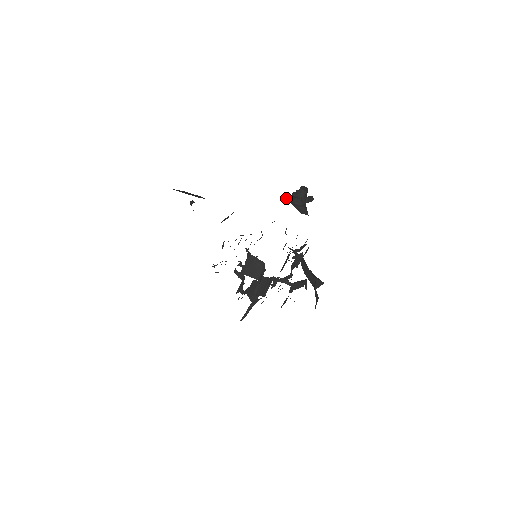
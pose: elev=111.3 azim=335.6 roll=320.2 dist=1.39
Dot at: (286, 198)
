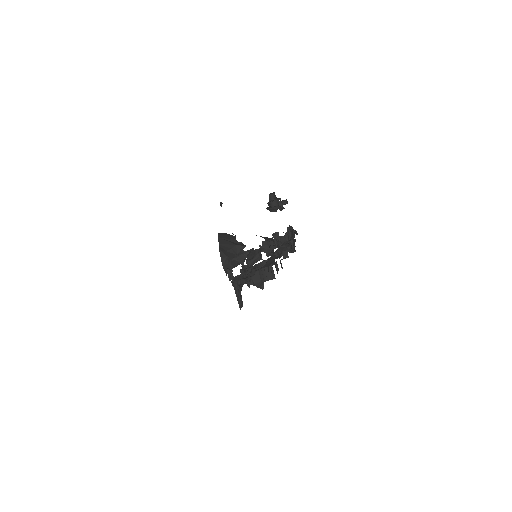
Dot at: (269, 206)
